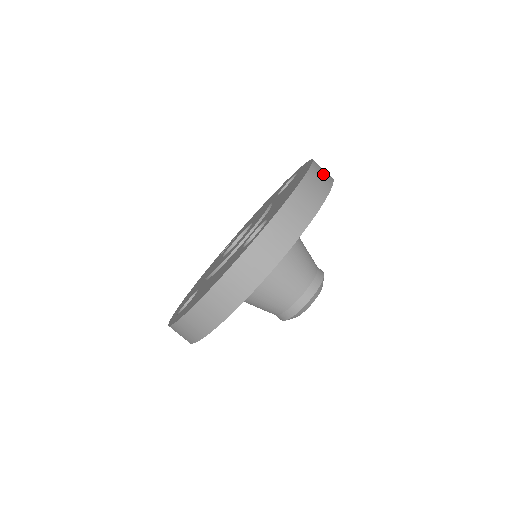
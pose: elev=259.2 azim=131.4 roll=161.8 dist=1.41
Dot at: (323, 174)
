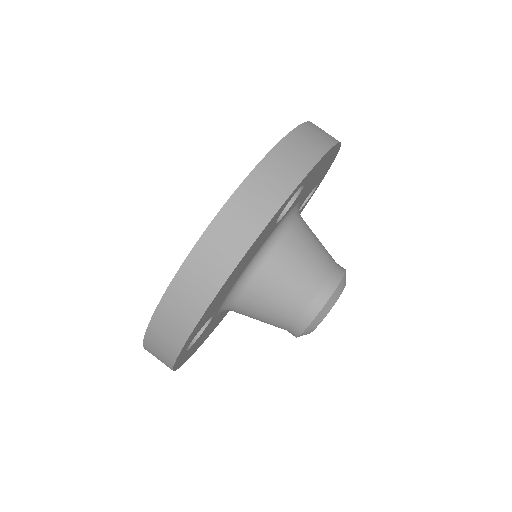
Dot at: occluded
